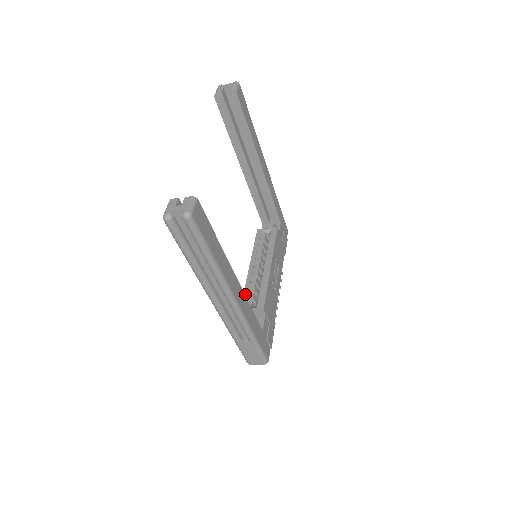
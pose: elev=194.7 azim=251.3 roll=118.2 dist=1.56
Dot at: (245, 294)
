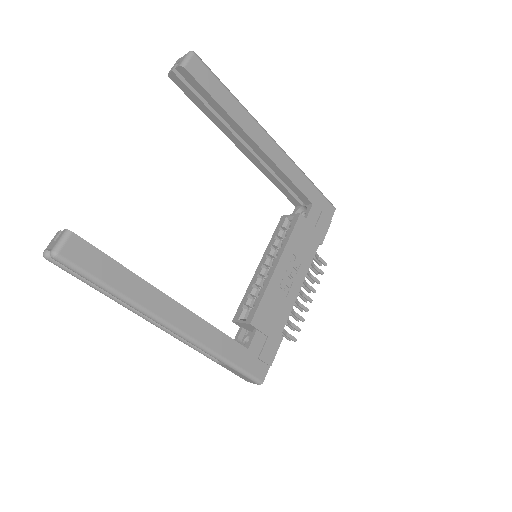
Dot at: (242, 301)
